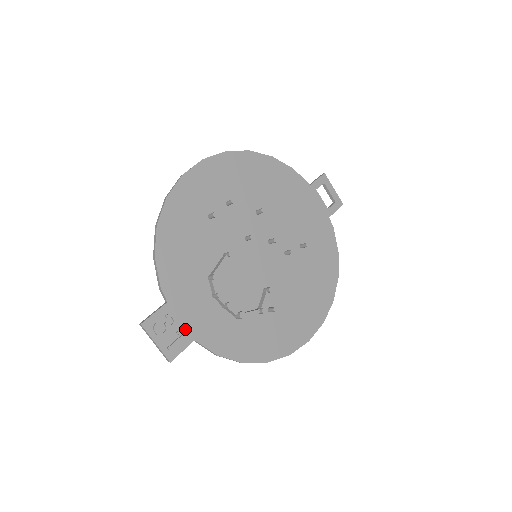
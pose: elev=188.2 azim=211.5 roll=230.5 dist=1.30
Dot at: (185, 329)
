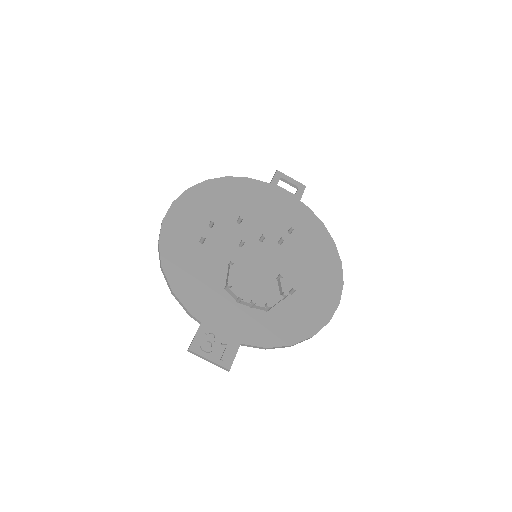
Dot at: (228, 338)
